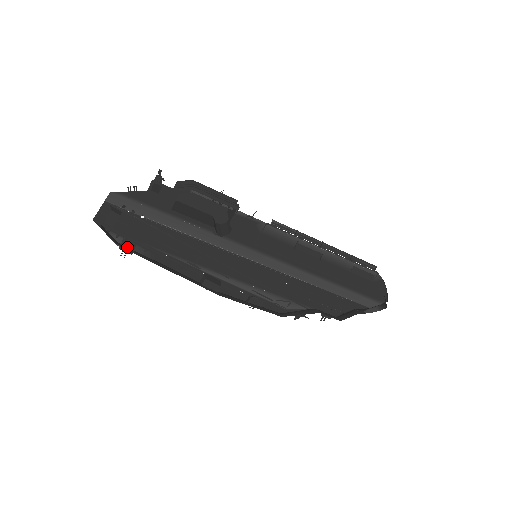
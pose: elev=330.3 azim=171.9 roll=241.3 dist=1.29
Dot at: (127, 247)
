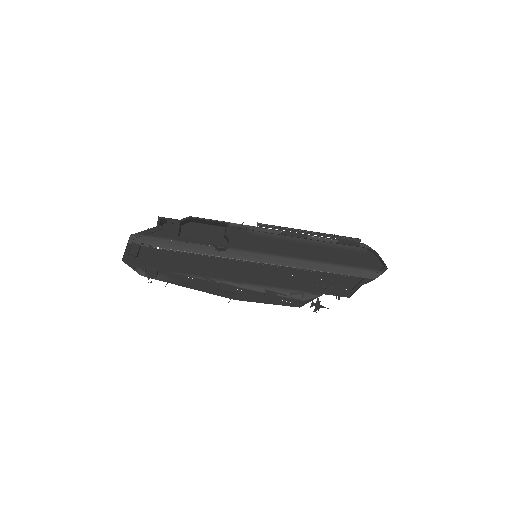
Dot at: (151, 272)
